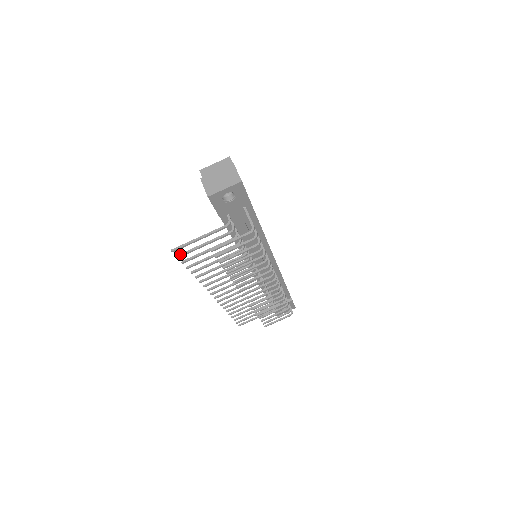
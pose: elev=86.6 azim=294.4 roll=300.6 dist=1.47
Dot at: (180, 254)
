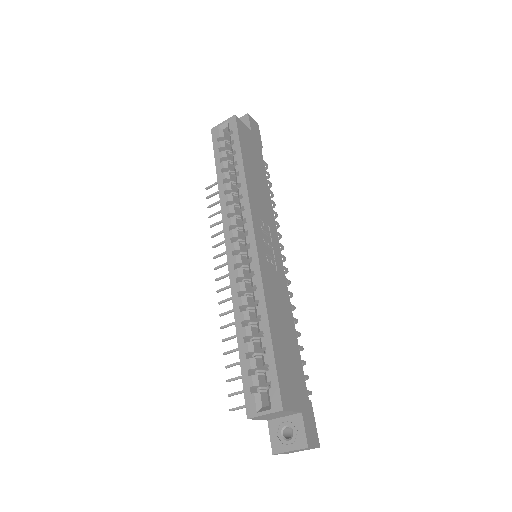
Dot at: occluded
